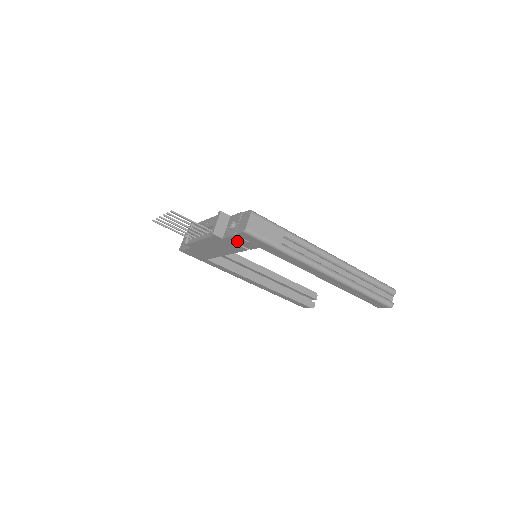
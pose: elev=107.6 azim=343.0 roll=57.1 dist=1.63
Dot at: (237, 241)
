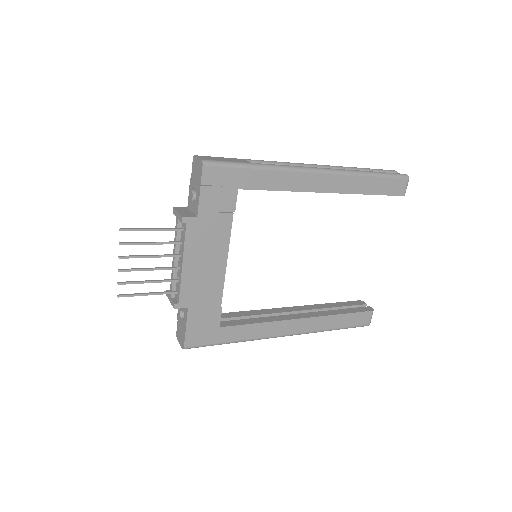
Dot at: (212, 202)
